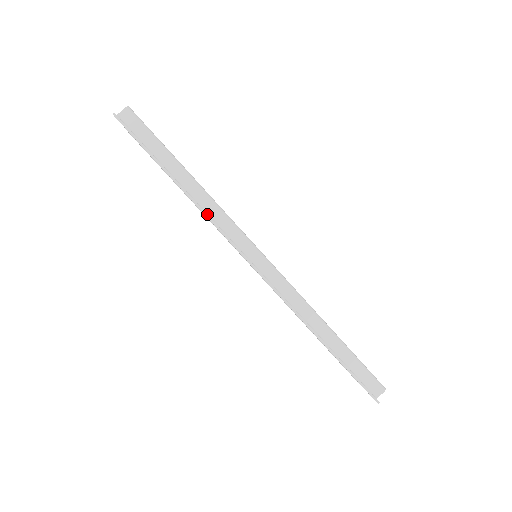
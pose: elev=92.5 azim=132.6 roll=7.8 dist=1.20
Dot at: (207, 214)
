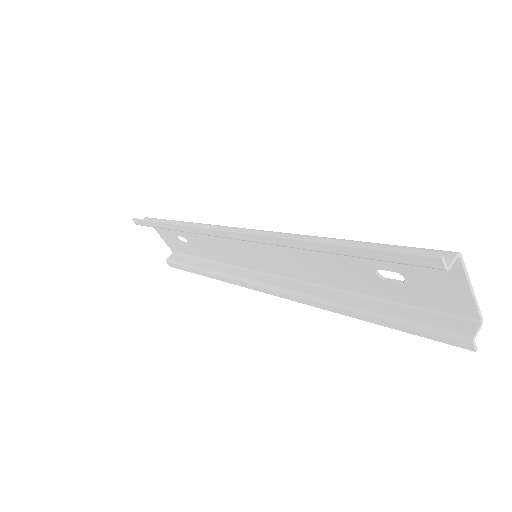
Dot at: (188, 225)
